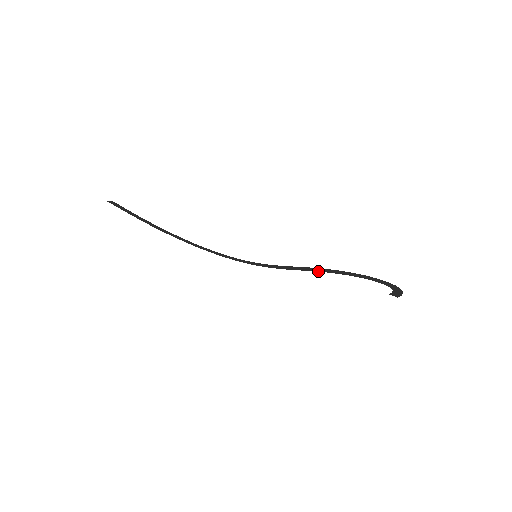
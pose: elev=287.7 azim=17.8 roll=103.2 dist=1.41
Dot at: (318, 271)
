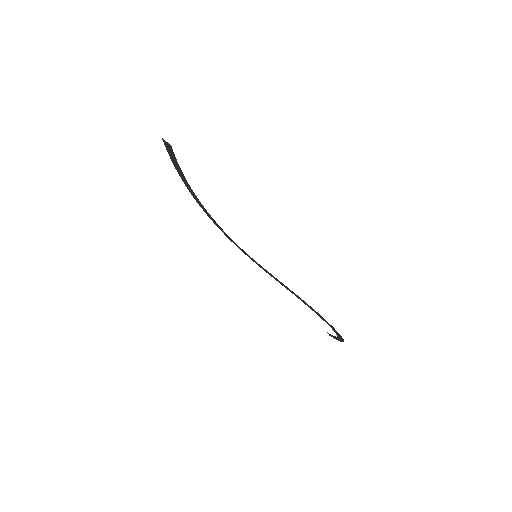
Dot at: (296, 296)
